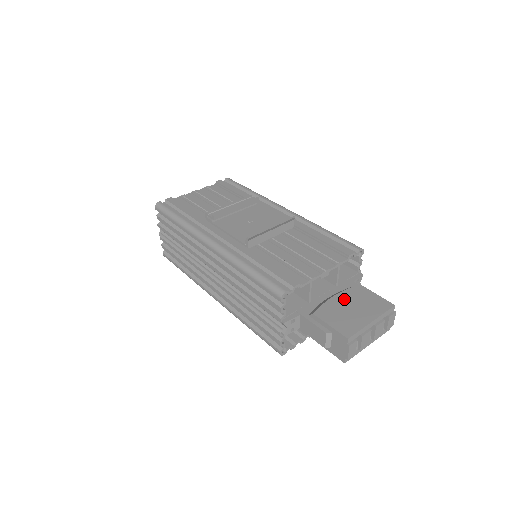
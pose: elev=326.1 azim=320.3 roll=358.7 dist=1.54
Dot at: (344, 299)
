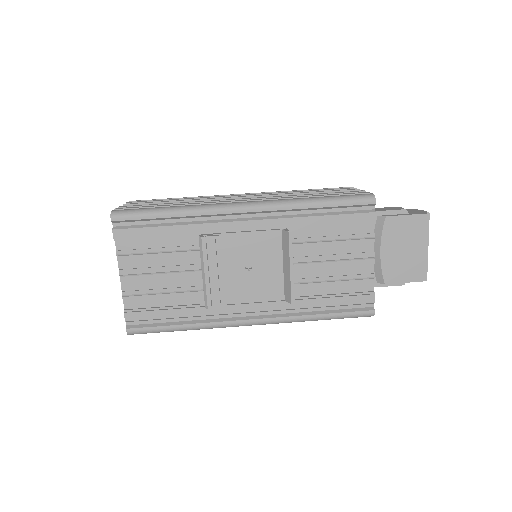
Dot at: (391, 247)
